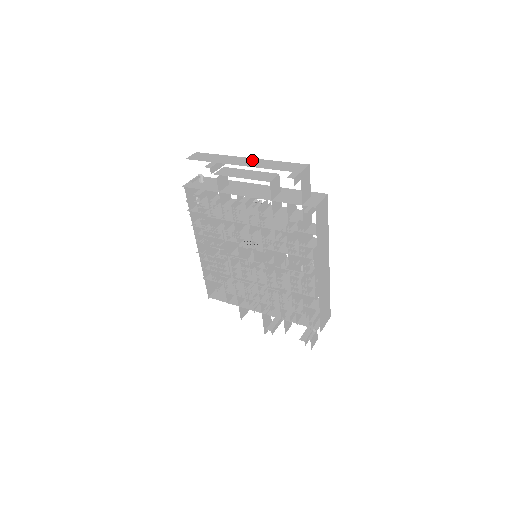
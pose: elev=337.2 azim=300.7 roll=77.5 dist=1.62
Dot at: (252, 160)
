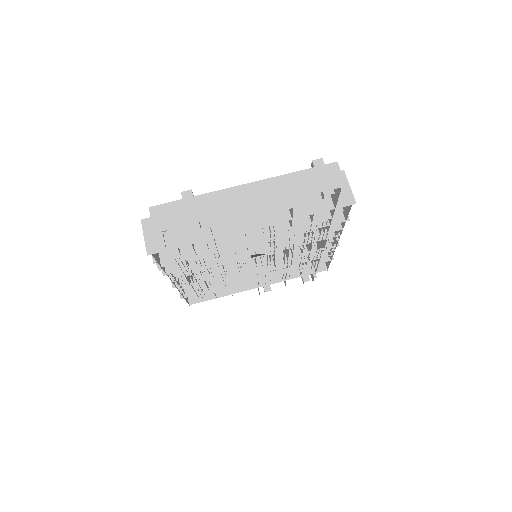
Dot at: (255, 188)
